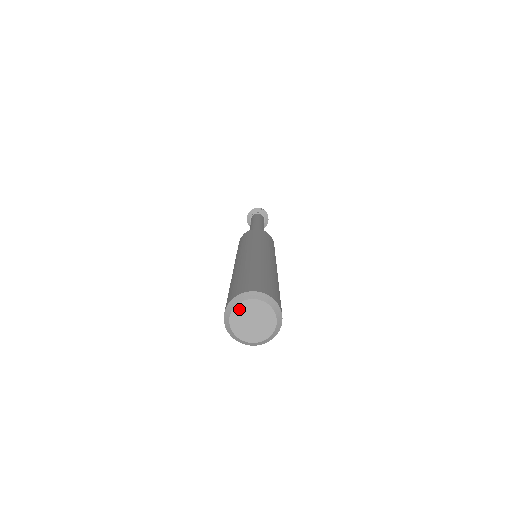
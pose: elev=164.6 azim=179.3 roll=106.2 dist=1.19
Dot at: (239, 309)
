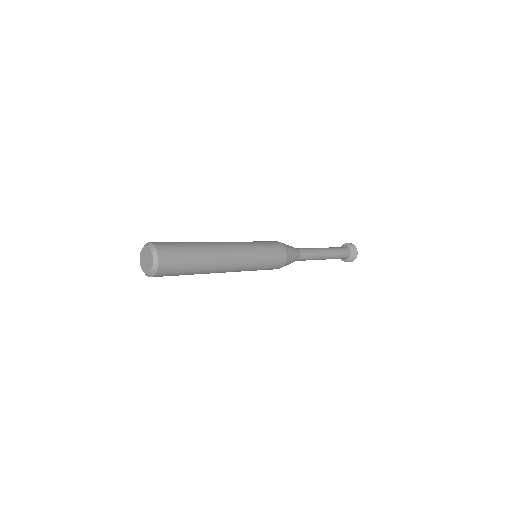
Dot at: (141, 255)
